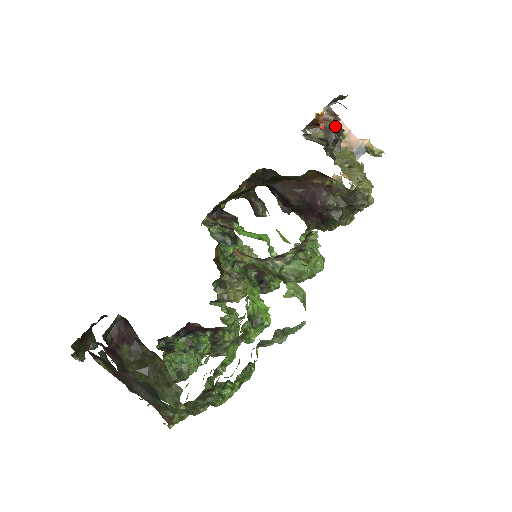
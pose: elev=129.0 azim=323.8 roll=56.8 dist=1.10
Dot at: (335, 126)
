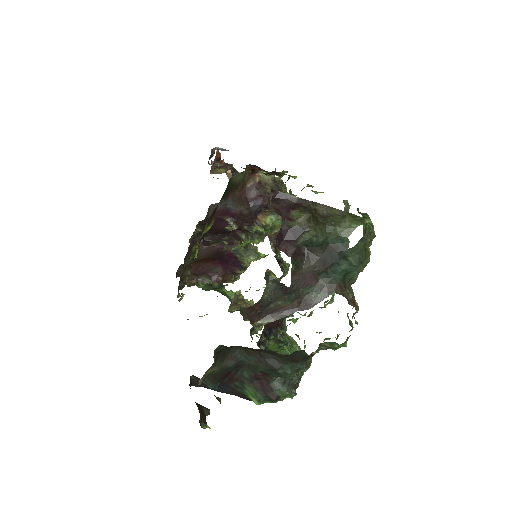
Dot at: (226, 163)
